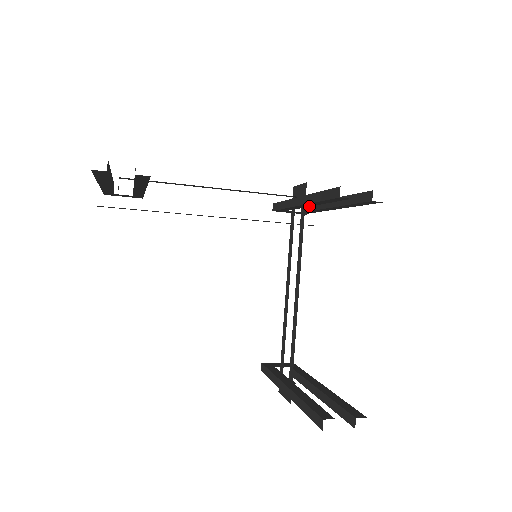
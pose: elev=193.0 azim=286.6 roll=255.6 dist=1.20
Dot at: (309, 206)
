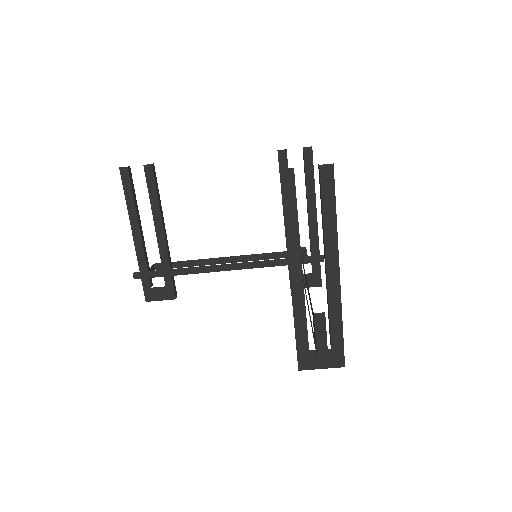
Dot at: occluded
